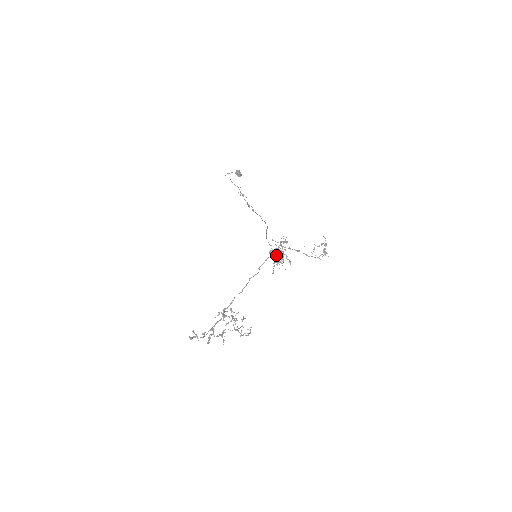
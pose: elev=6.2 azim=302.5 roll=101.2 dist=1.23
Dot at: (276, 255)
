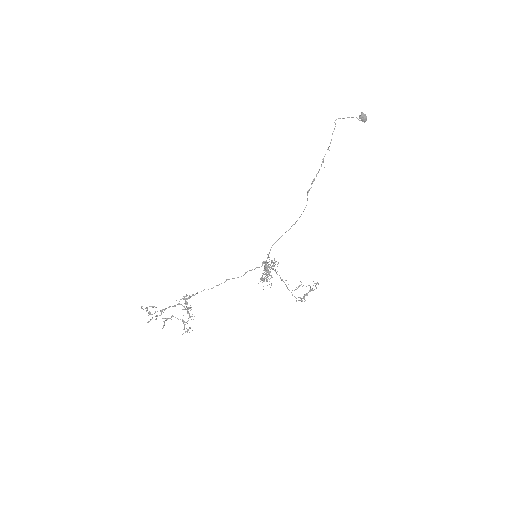
Dot at: (266, 269)
